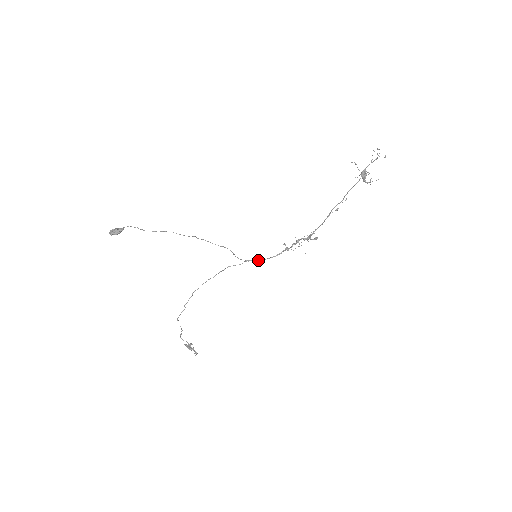
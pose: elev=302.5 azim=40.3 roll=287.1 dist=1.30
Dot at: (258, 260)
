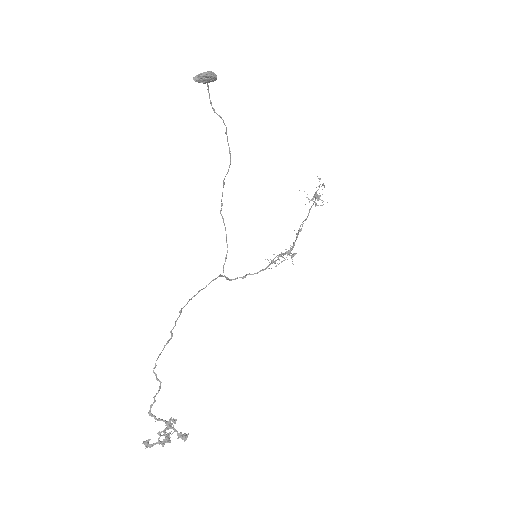
Dot at: (246, 275)
